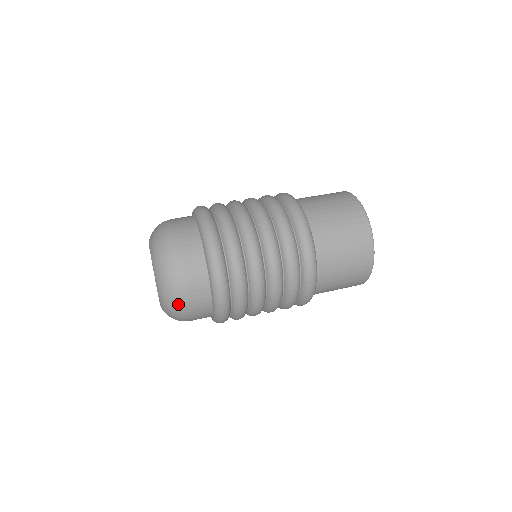
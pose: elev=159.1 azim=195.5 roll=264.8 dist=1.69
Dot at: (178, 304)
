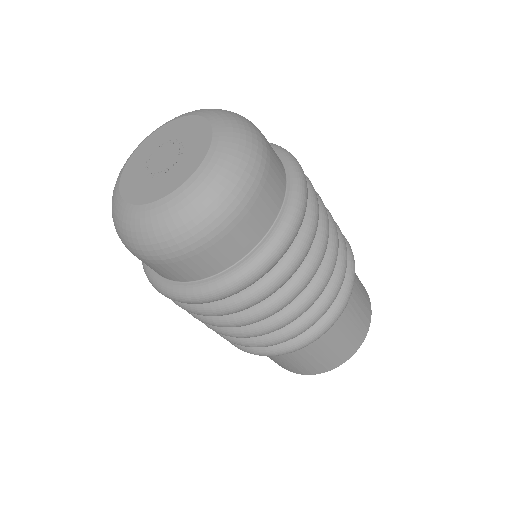
Dot at: (119, 236)
